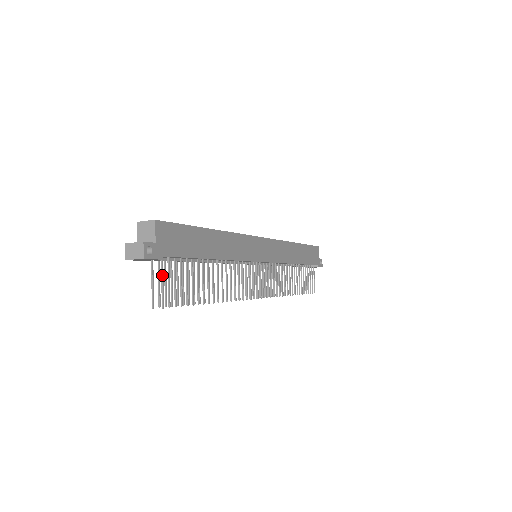
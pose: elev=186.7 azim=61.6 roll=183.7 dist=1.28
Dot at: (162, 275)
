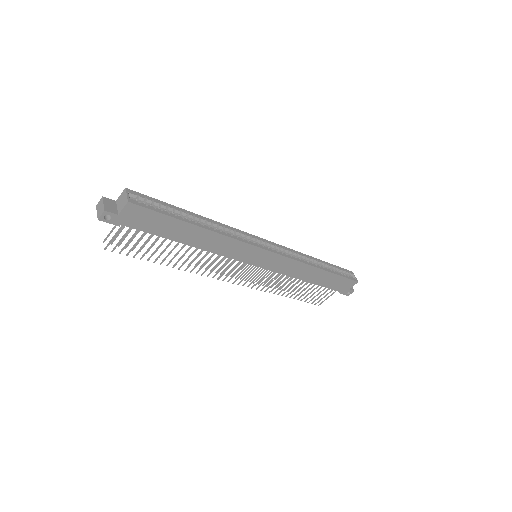
Dot at: (116, 233)
